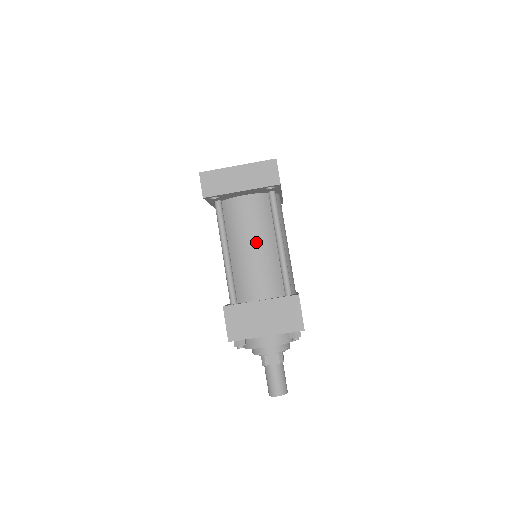
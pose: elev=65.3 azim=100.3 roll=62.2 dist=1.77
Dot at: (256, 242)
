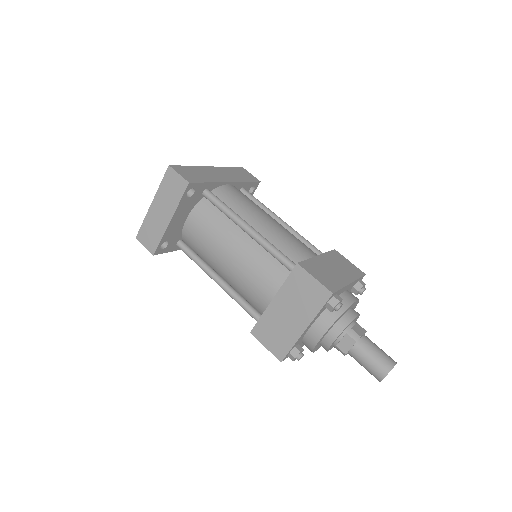
Dot at: (227, 249)
